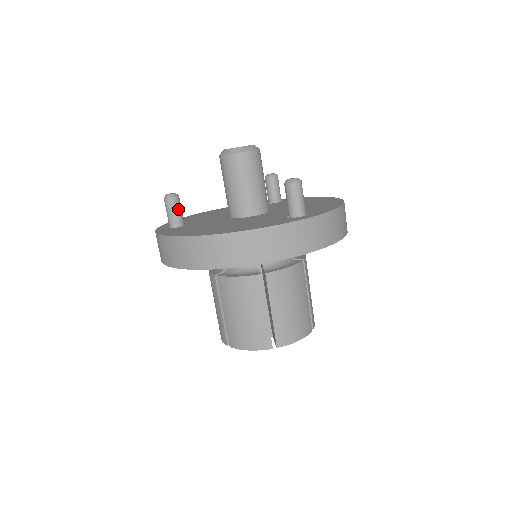
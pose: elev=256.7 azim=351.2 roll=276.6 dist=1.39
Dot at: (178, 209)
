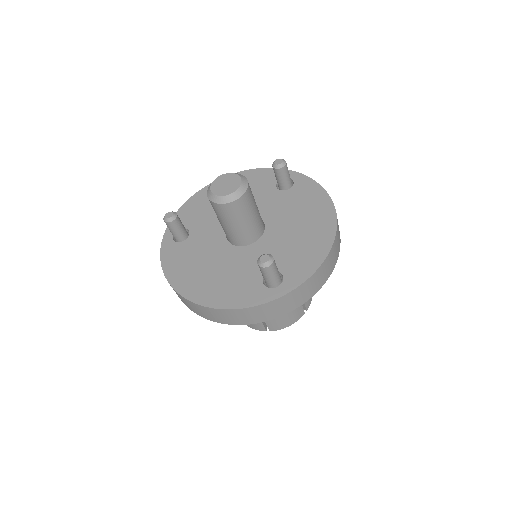
Dot at: (177, 228)
